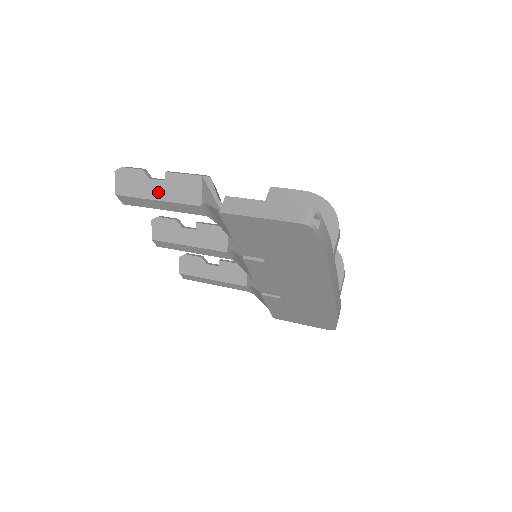
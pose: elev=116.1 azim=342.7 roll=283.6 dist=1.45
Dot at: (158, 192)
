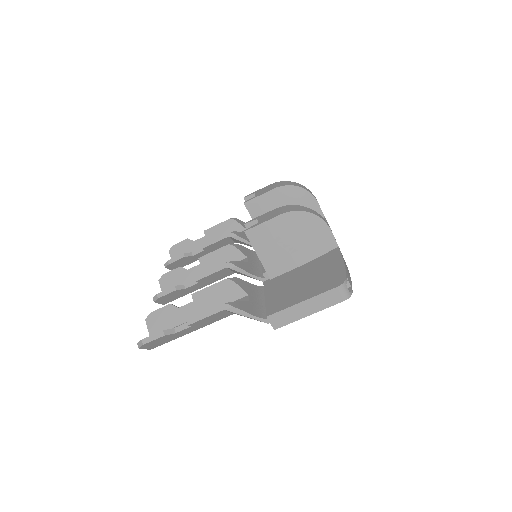
Dot at: (189, 331)
